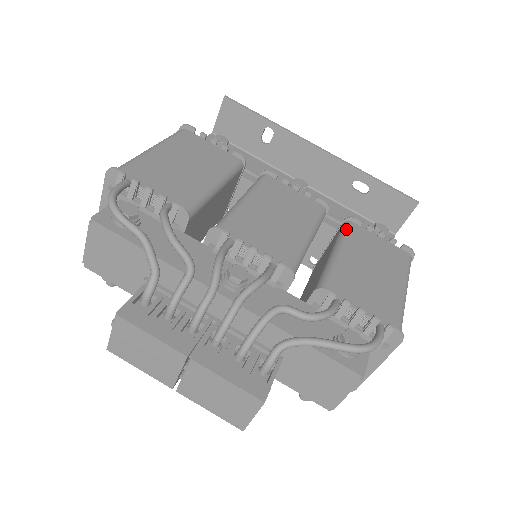
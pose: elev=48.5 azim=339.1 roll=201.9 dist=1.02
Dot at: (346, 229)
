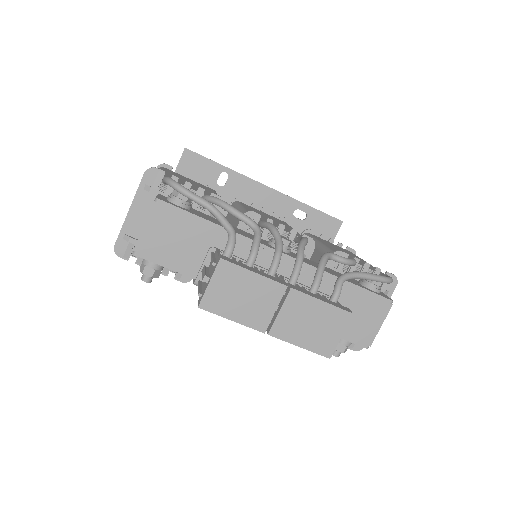
Dot at: (310, 235)
